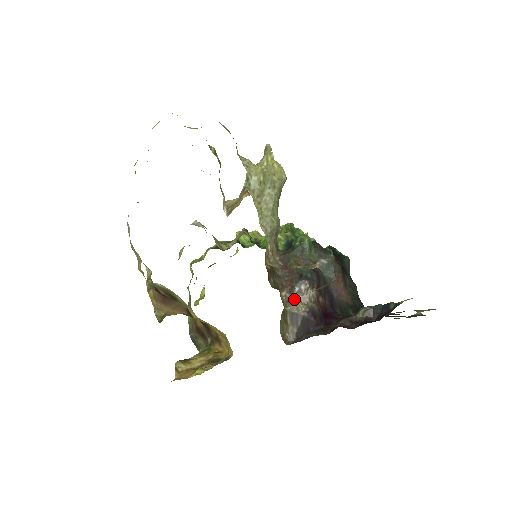
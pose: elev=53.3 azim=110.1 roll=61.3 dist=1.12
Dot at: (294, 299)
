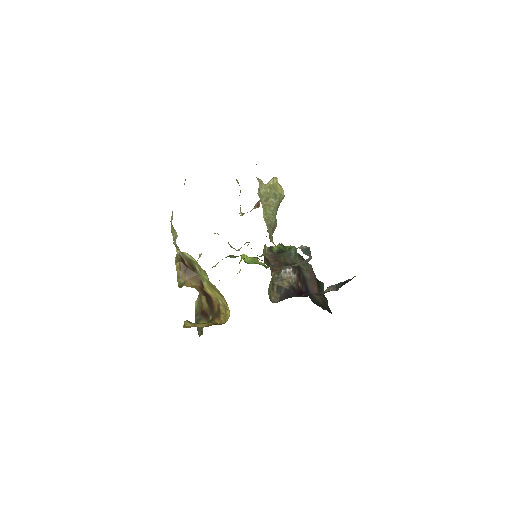
Dot at: (280, 278)
